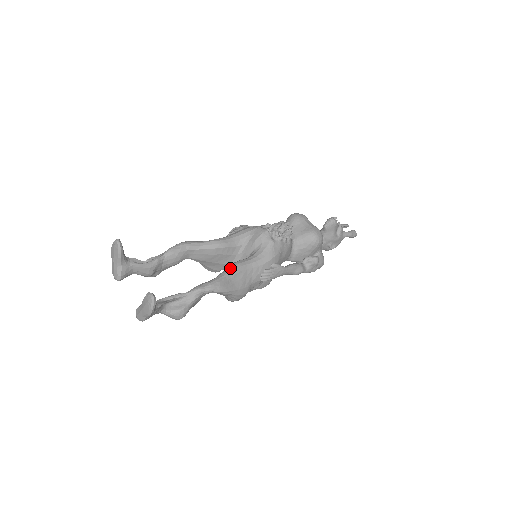
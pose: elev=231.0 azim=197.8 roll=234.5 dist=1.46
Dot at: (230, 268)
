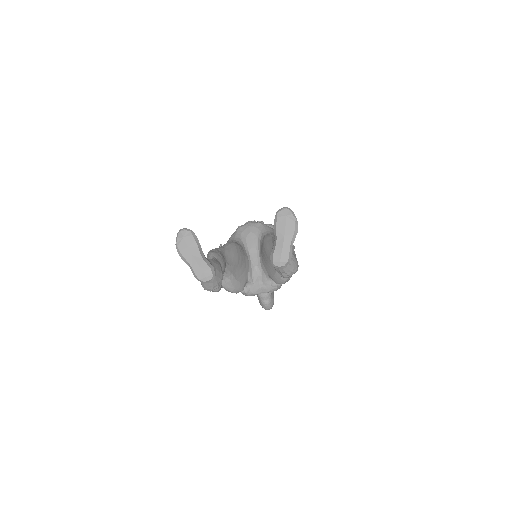
Dot at: (270, 235)
